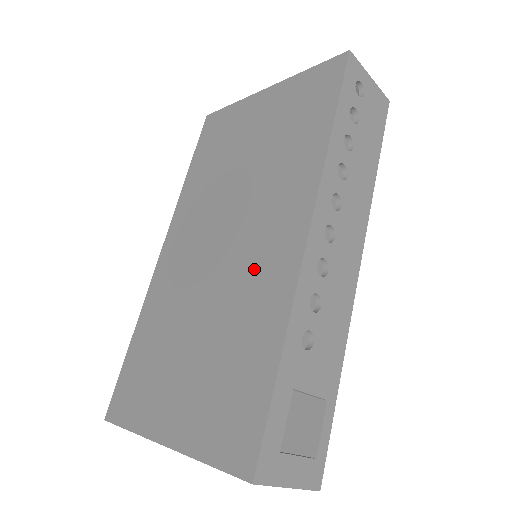
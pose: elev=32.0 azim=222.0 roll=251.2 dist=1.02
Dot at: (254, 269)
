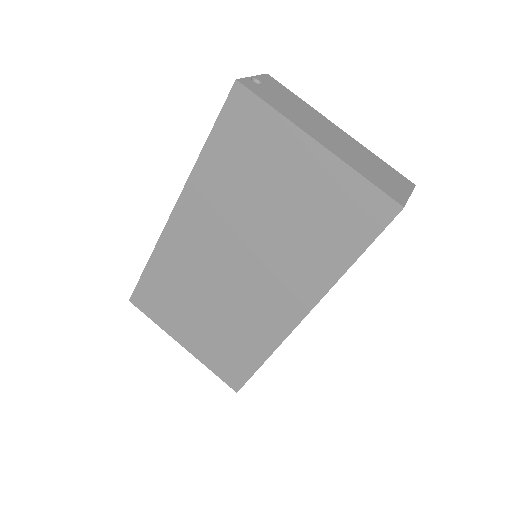
Dot at: (259, 307)
